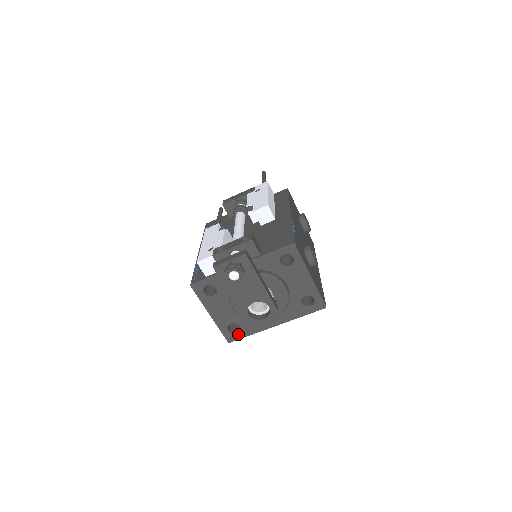
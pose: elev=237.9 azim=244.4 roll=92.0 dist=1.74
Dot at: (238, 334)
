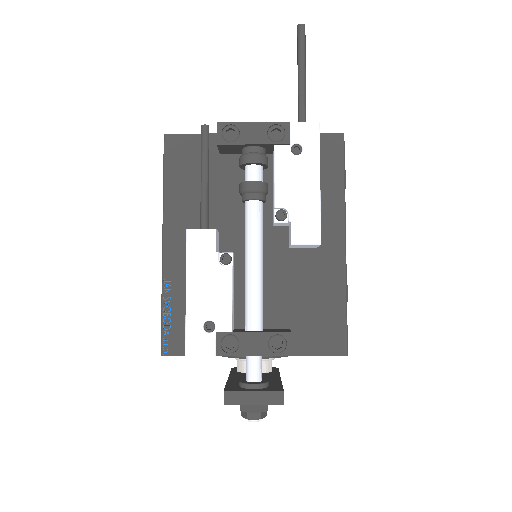
Dot at: occluded
